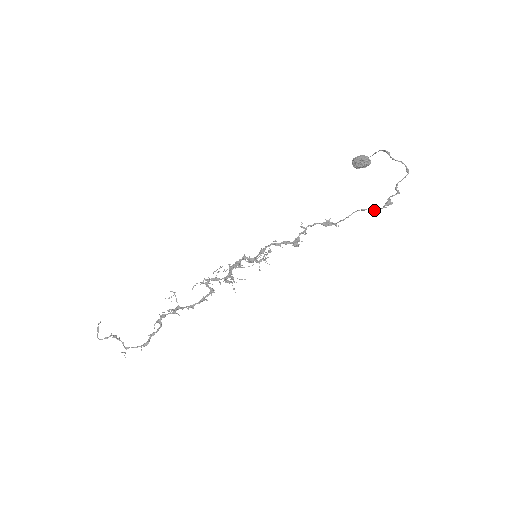
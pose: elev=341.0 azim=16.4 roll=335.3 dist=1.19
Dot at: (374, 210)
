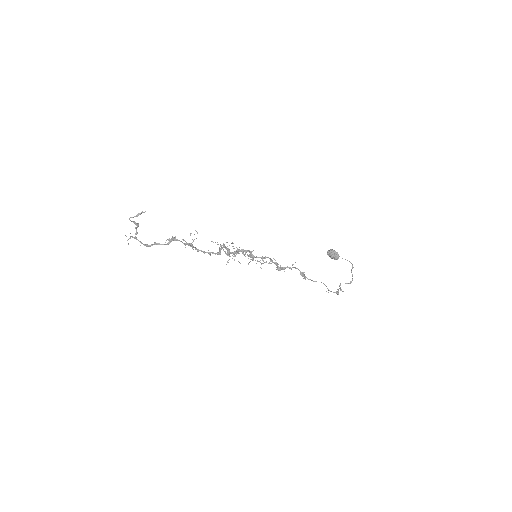
Dot at: occluded
